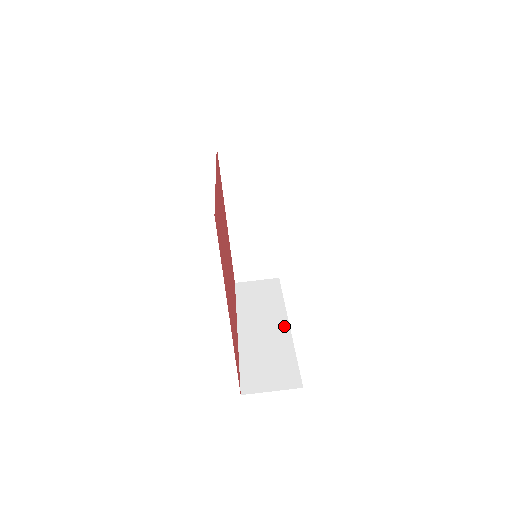
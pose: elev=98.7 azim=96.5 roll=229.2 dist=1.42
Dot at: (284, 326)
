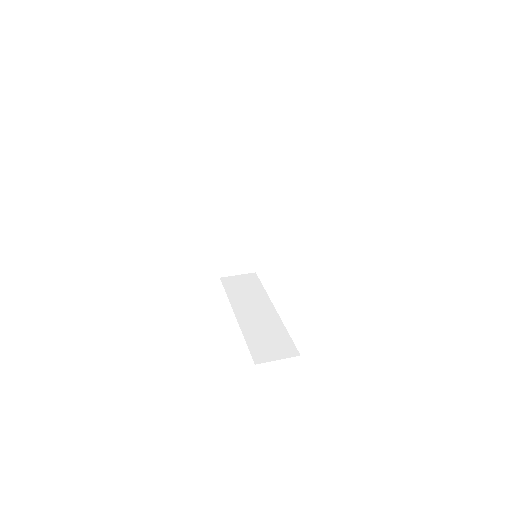
Dot at: (272, 311)
